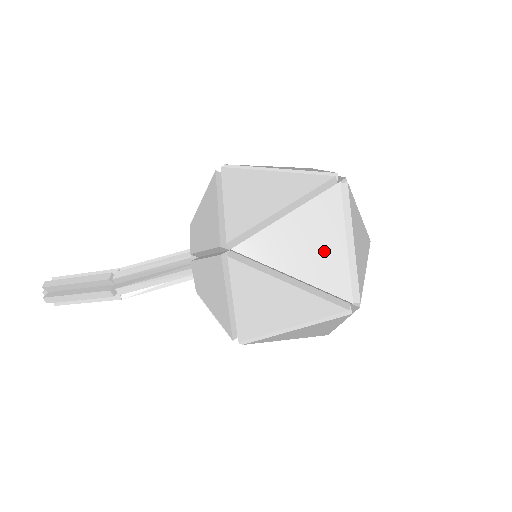
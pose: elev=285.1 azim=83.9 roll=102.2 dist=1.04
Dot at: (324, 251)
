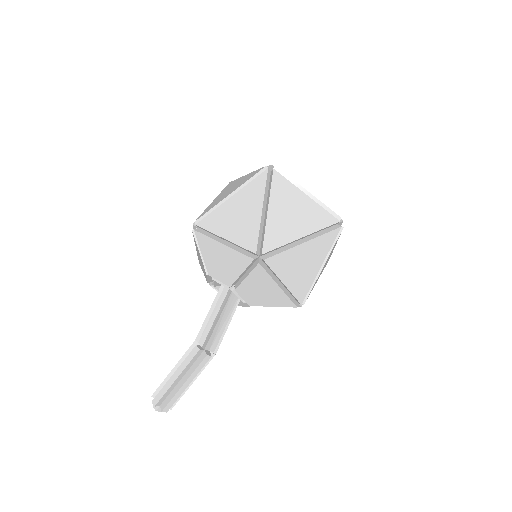
Dot at: (302, 210)
